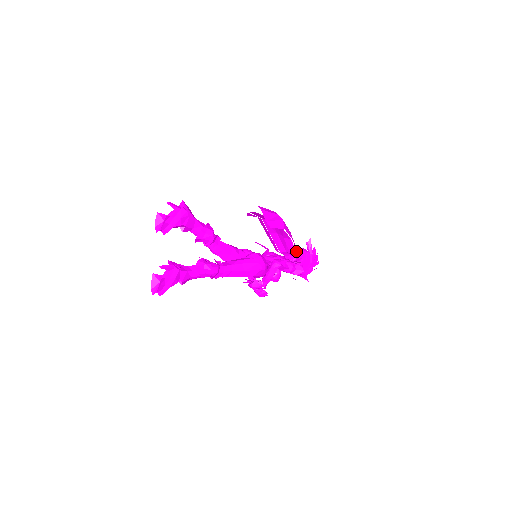
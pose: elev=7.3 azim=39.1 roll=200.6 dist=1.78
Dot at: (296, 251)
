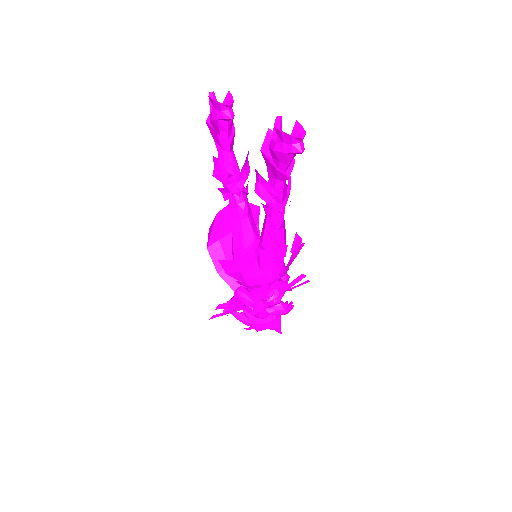
Dot at: occluded
